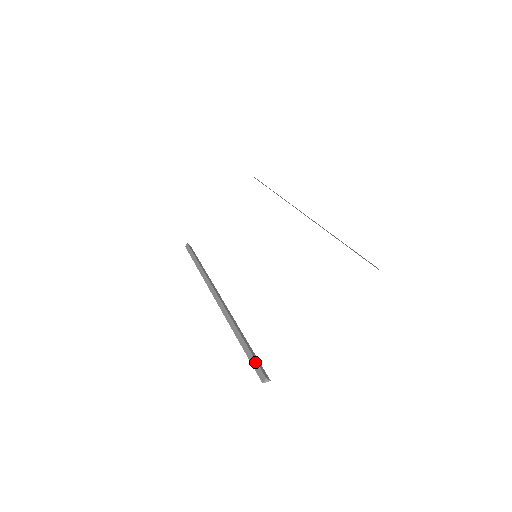
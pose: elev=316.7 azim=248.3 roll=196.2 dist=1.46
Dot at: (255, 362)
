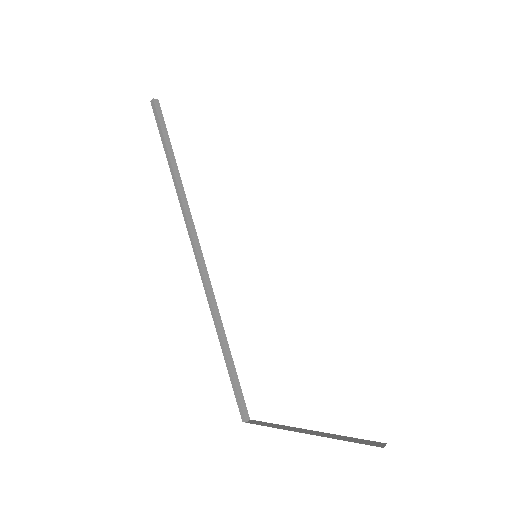
Dot at: (238, 398)
